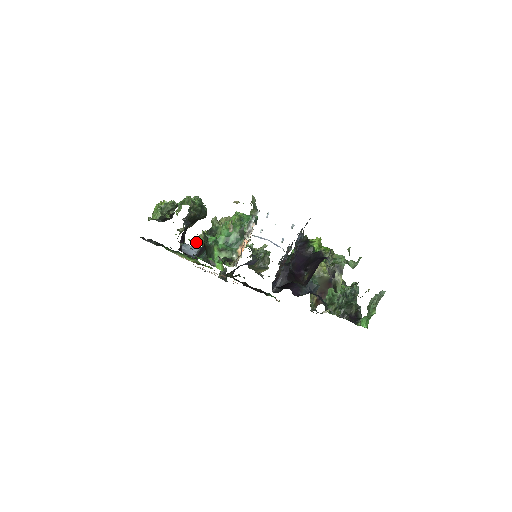
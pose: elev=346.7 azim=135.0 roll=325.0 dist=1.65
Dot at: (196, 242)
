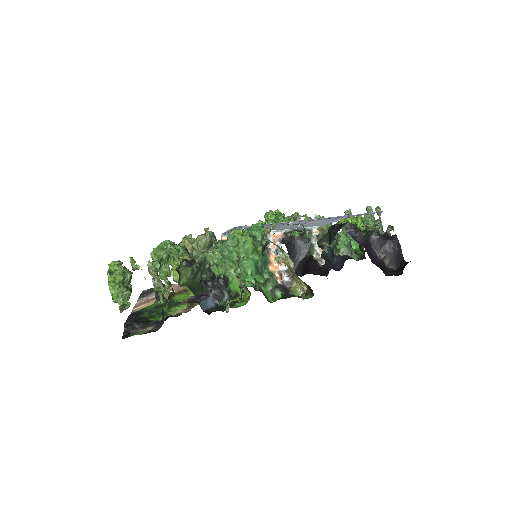
Dot at: occluded
